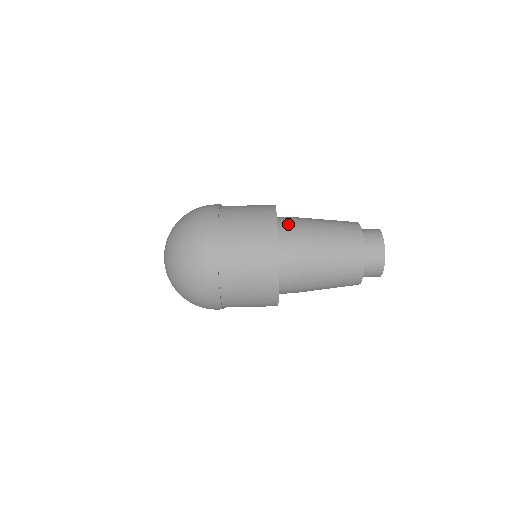
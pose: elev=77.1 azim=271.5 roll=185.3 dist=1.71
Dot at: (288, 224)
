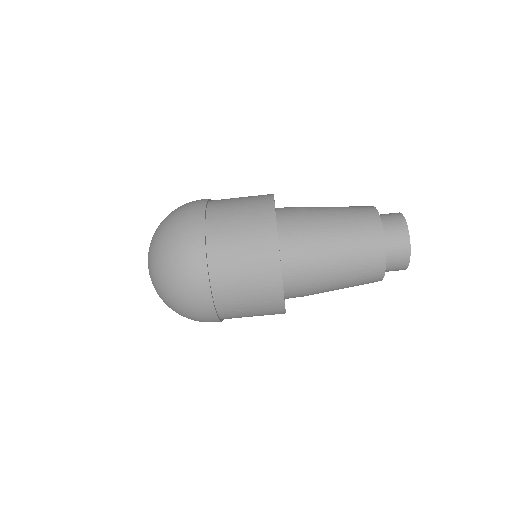
Dot at: (296, 270)
